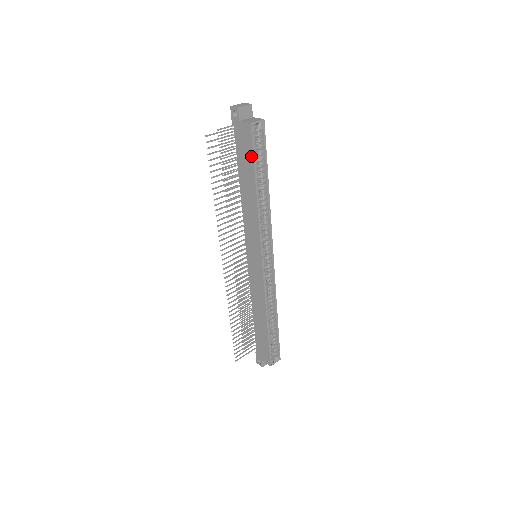
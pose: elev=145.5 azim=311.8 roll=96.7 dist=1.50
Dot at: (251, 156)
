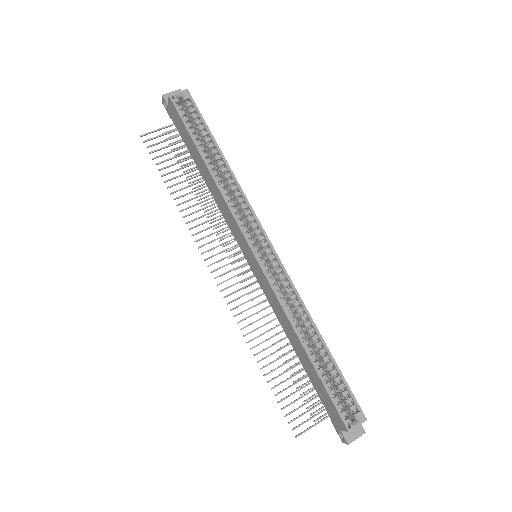
Dot at: (185, 129)
